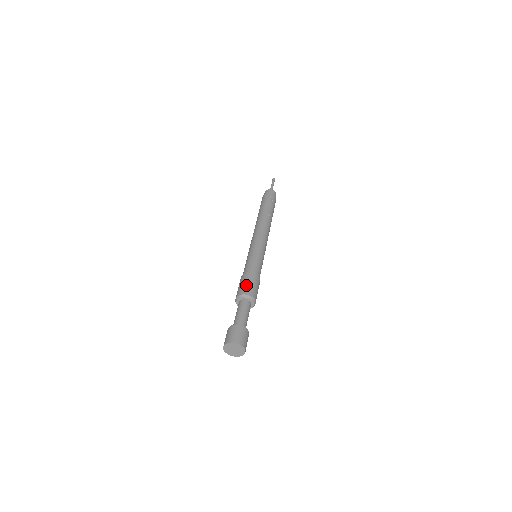
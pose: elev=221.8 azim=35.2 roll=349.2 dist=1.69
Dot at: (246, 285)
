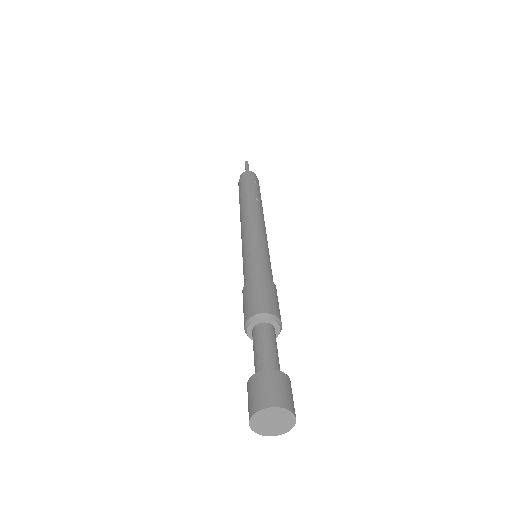
Dot at: (258, 298)
